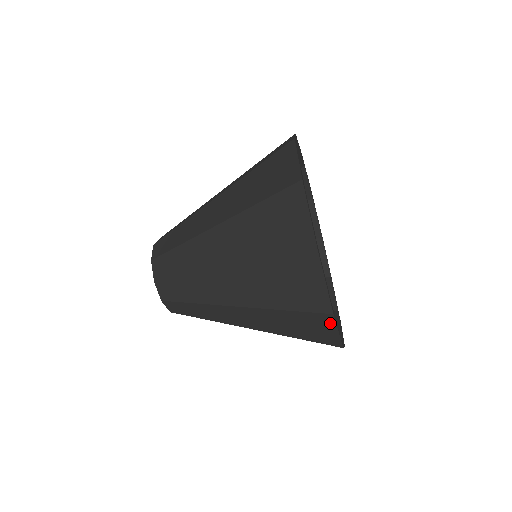
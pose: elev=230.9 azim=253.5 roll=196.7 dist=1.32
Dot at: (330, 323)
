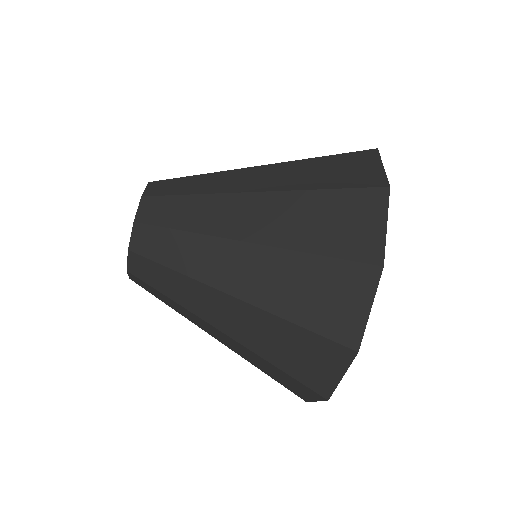
Dot at: (342, 362)
